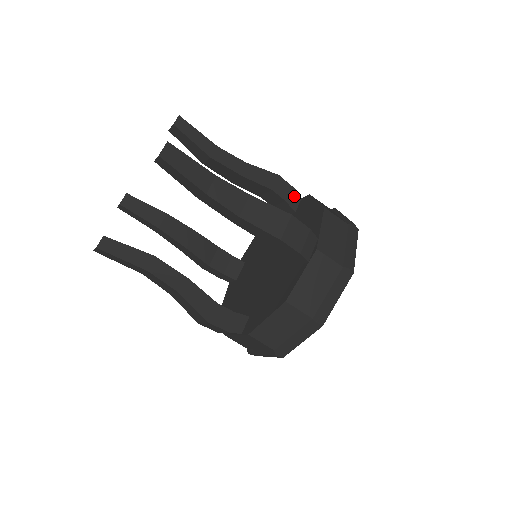
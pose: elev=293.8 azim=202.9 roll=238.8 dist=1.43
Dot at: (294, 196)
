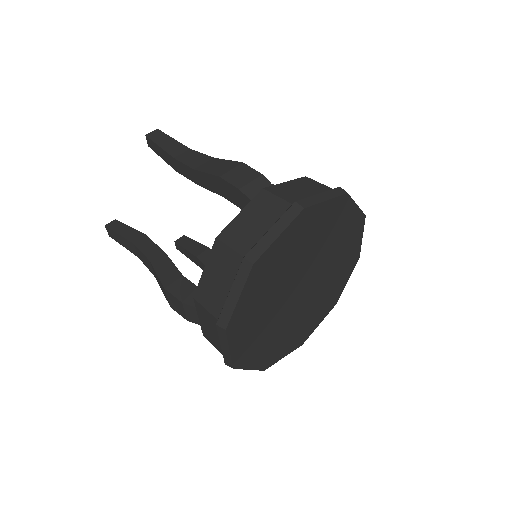
Dot at: occluded
